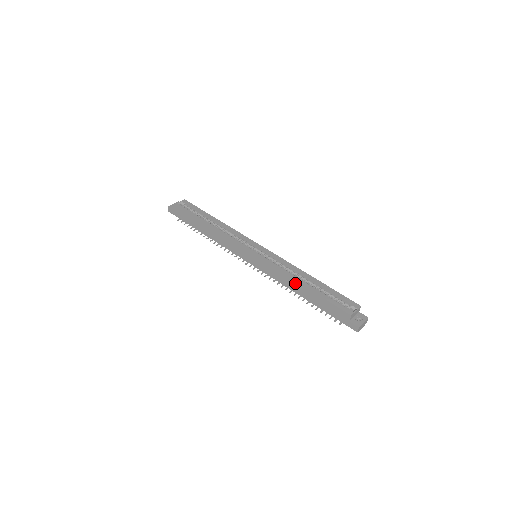
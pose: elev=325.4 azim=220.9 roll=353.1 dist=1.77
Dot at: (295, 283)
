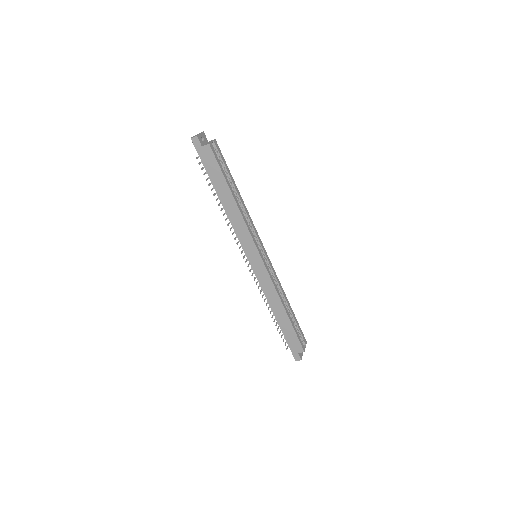
Dot at: (280, 305)
